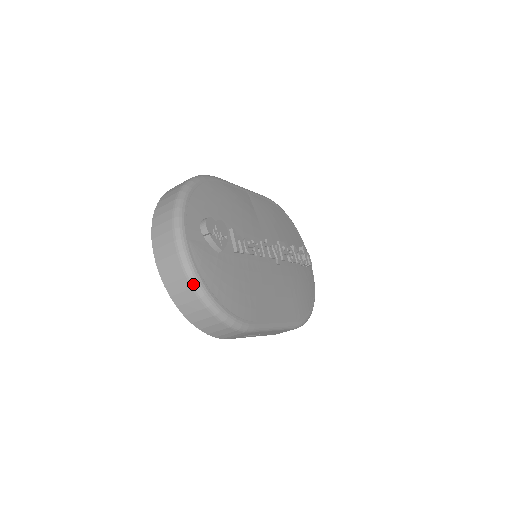
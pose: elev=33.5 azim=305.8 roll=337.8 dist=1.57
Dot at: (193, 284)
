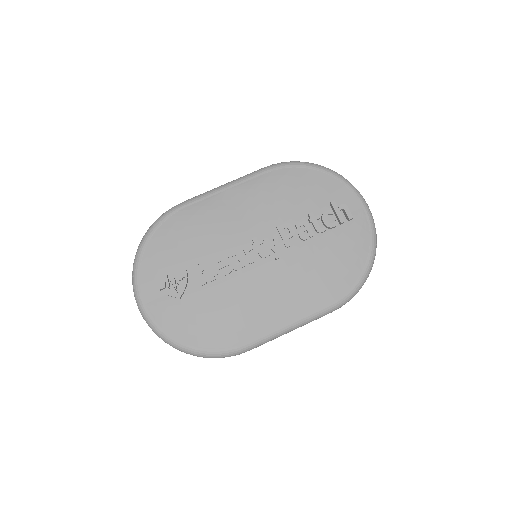
Dot at: (163, 340)
